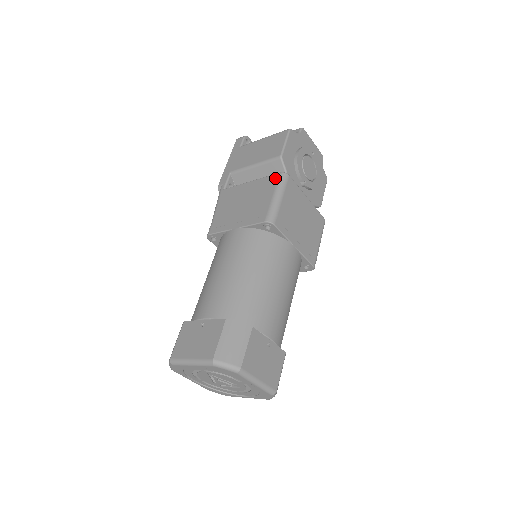
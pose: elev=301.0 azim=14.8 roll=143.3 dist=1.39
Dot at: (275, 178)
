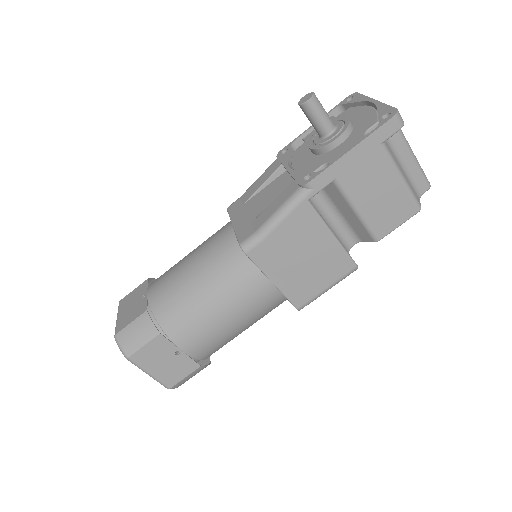
Dot at: (348, 269)
